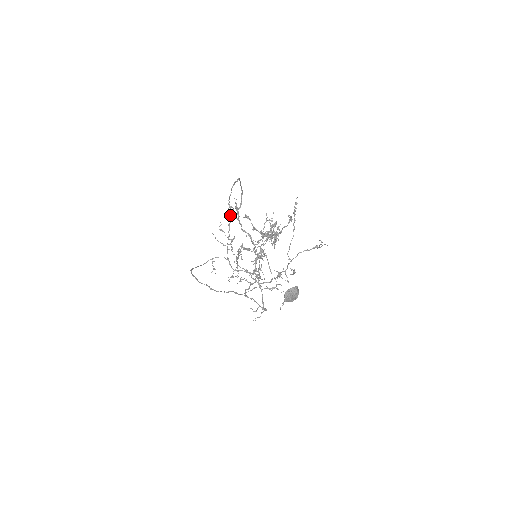
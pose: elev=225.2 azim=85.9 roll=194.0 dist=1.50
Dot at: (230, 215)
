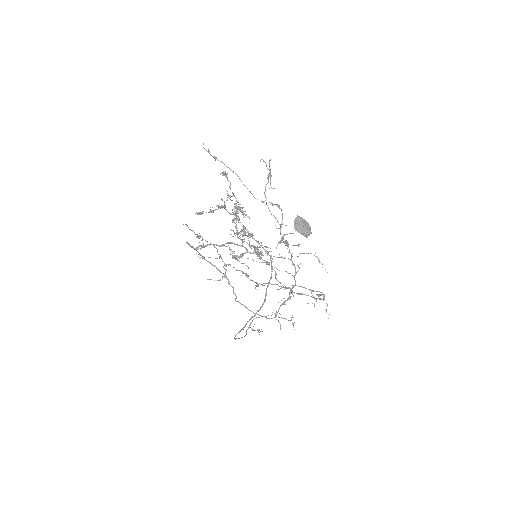
Dot at: occluded
